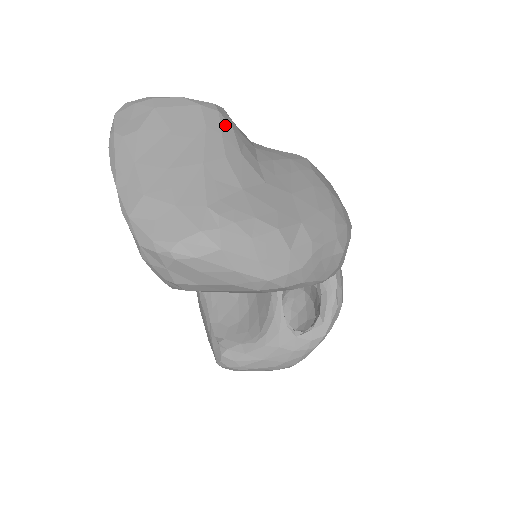
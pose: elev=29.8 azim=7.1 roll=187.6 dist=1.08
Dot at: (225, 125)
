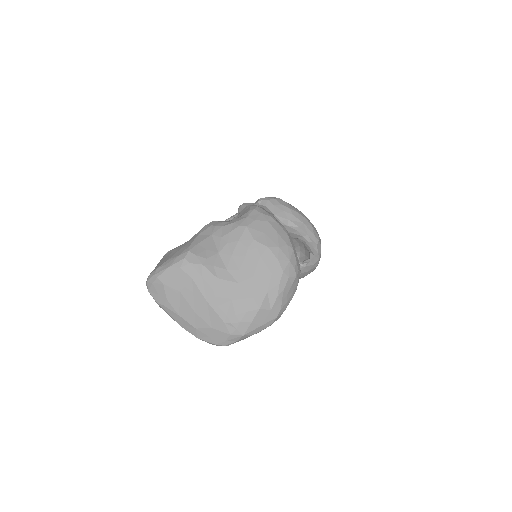
Dot at: (199, 268)
